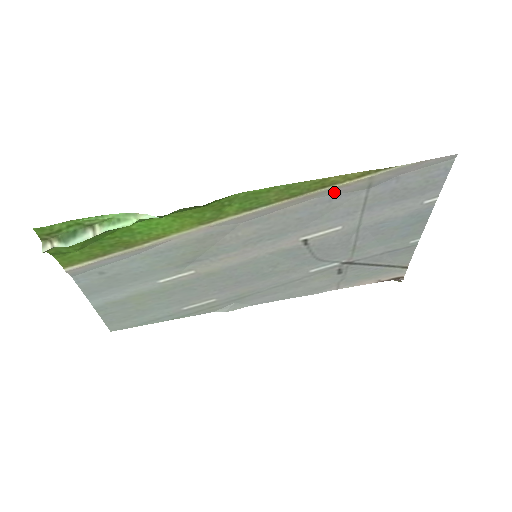
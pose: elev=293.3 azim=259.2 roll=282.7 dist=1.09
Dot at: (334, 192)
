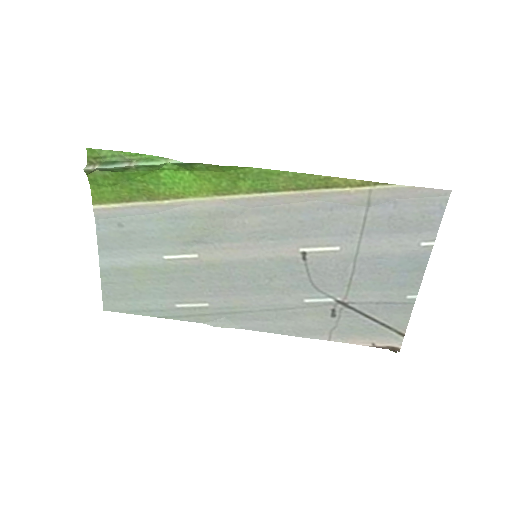
Dot at: (336, 199)
